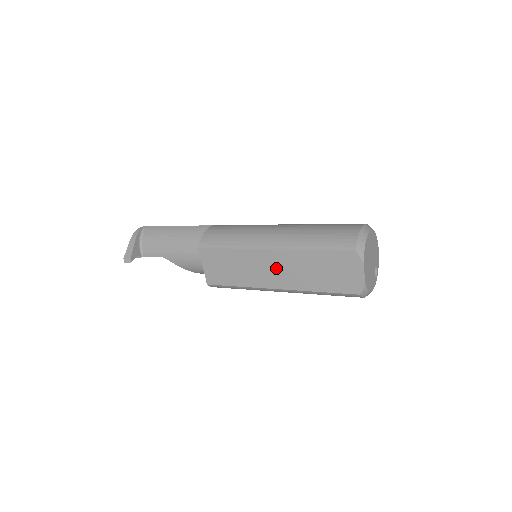
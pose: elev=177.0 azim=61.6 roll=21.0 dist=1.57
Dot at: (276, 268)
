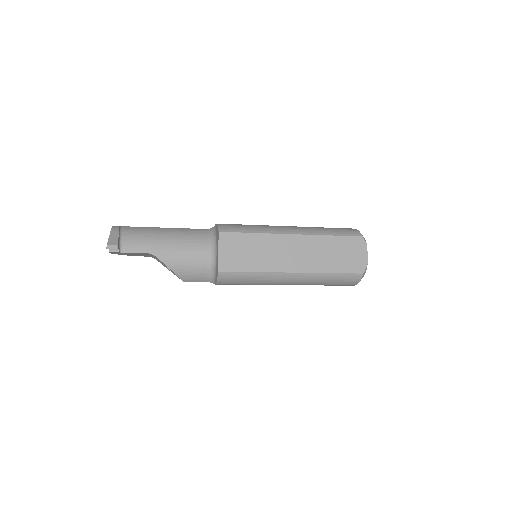
Dot at: (296, 252)
